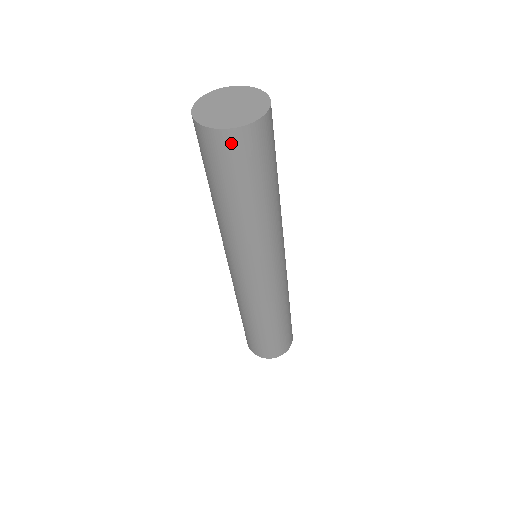
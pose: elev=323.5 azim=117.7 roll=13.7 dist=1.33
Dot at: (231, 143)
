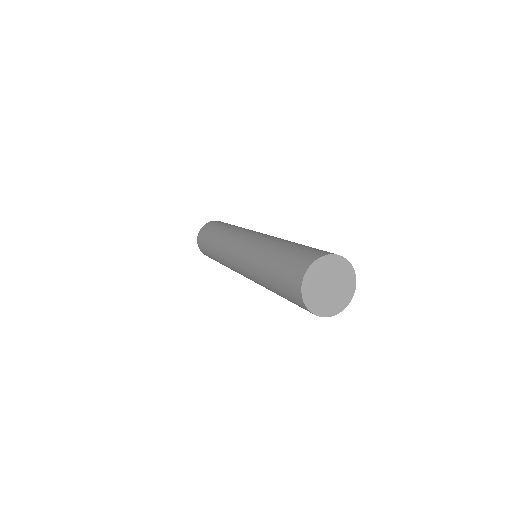
Dot at: occluded
